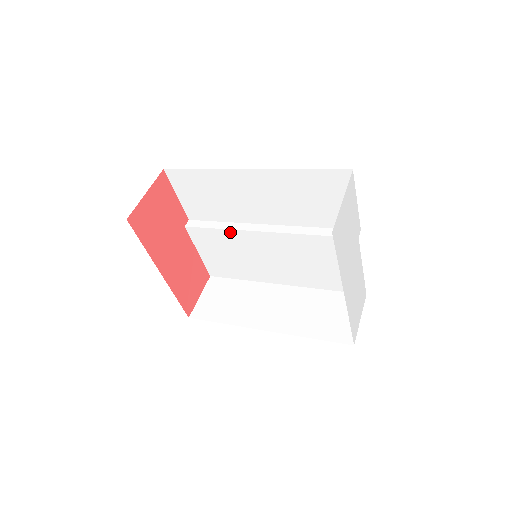
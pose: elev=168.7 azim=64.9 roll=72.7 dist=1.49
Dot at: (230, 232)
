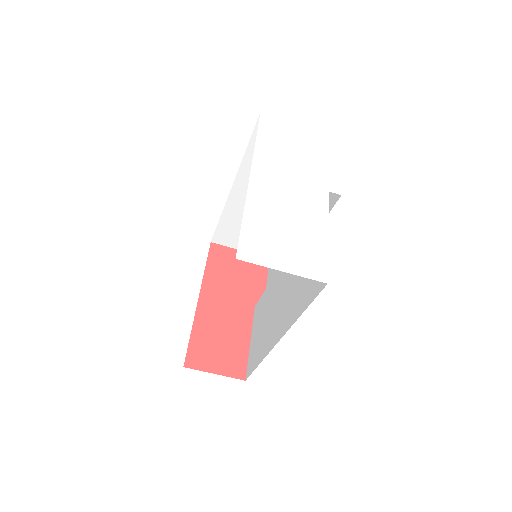
Dot at: (271, 284)
